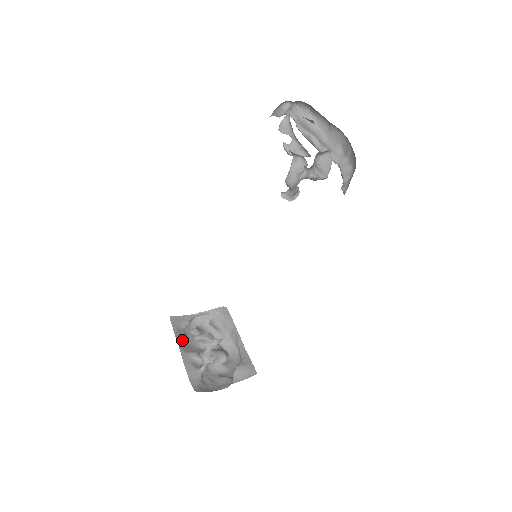
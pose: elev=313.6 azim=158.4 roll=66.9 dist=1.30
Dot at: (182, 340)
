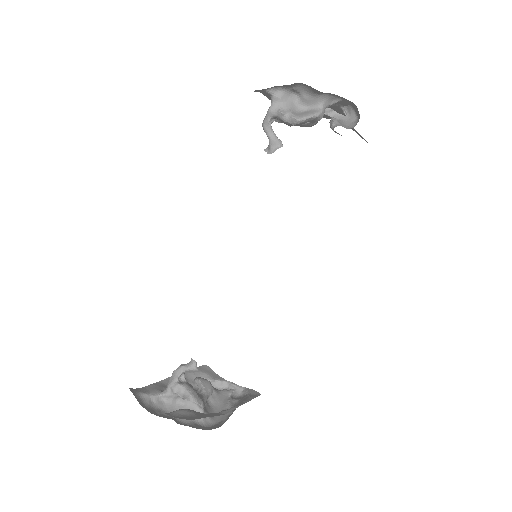
Dot at: (189, 380)
